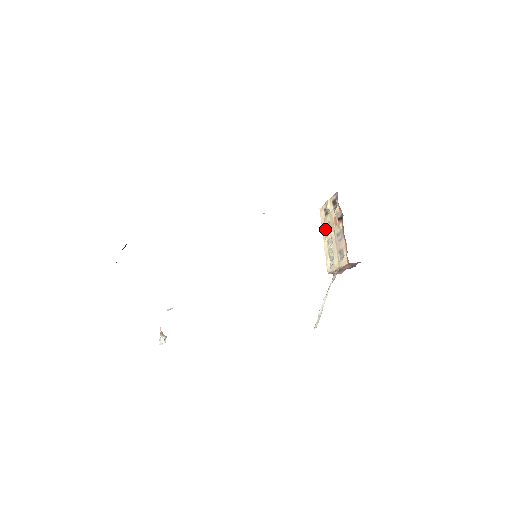
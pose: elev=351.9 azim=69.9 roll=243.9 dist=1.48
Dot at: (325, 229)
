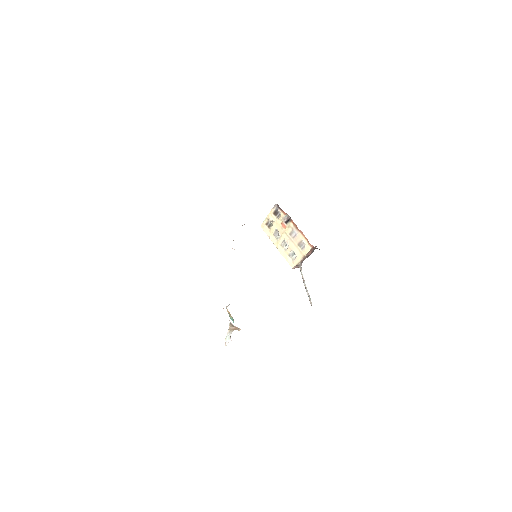
Dot at: (274, 238)
